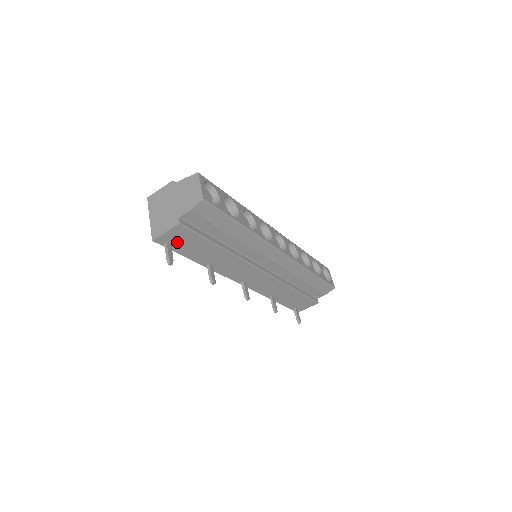
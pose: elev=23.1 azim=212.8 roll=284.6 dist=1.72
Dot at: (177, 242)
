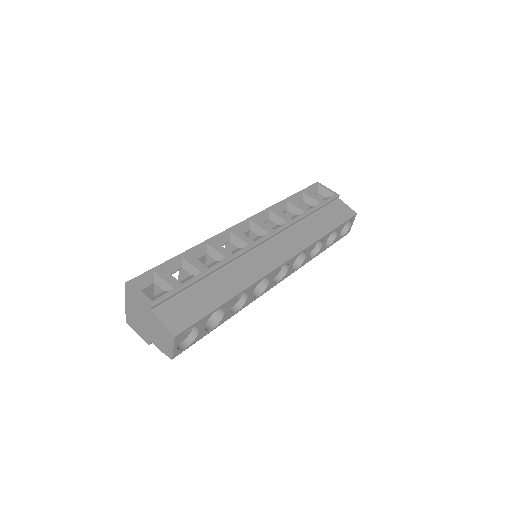
Dot at: occluded
